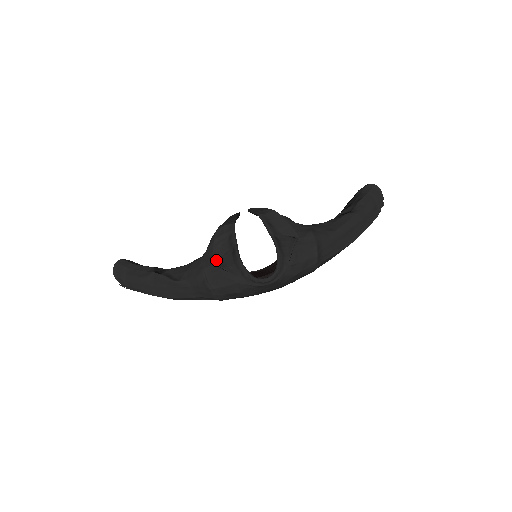
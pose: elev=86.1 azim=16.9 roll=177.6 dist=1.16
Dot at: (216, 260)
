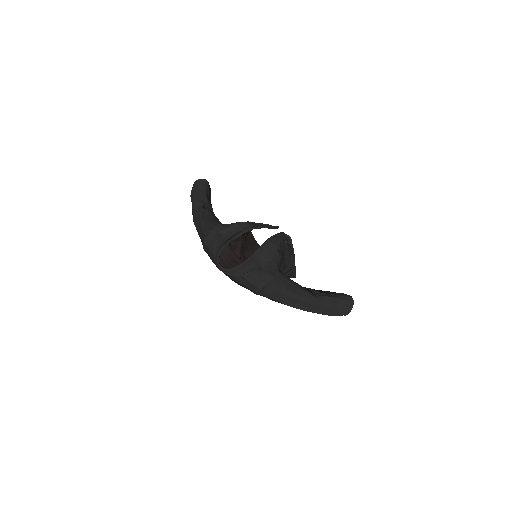
Dot at: (221, 233)
